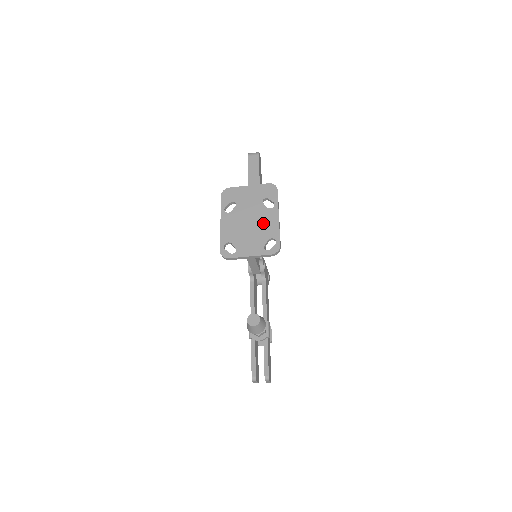
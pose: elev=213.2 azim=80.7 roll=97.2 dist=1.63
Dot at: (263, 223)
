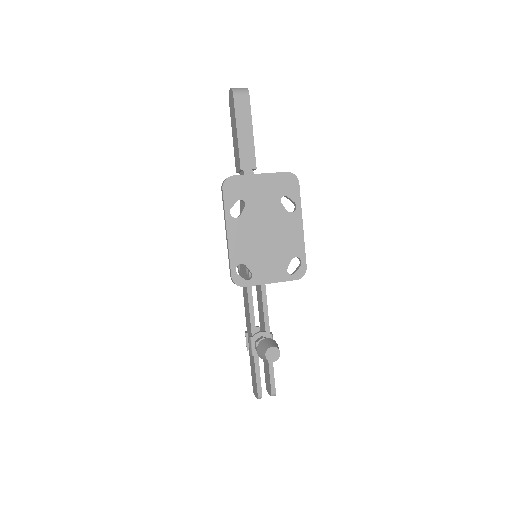
Dot at: (284, 235)
